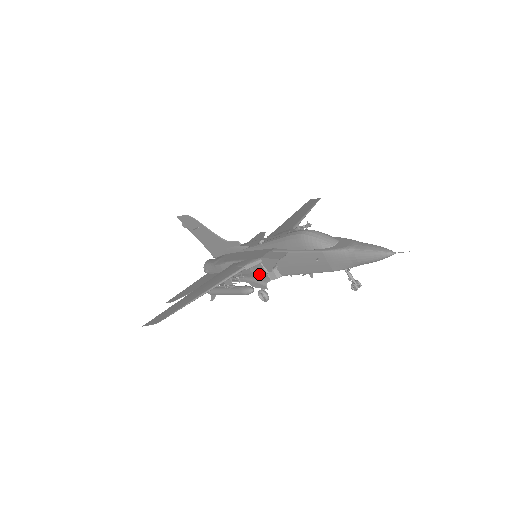
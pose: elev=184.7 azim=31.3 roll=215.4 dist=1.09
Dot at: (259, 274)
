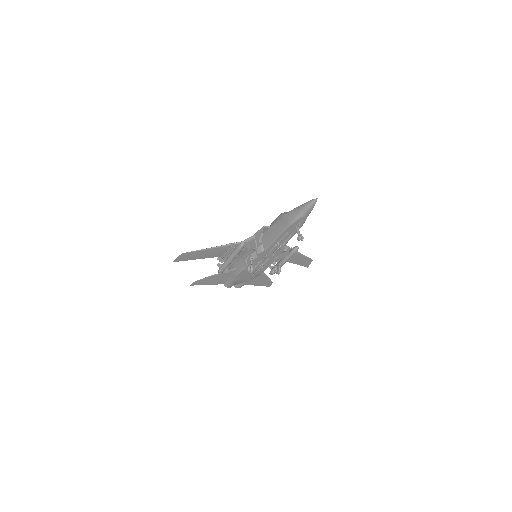
Dot at: occluded
